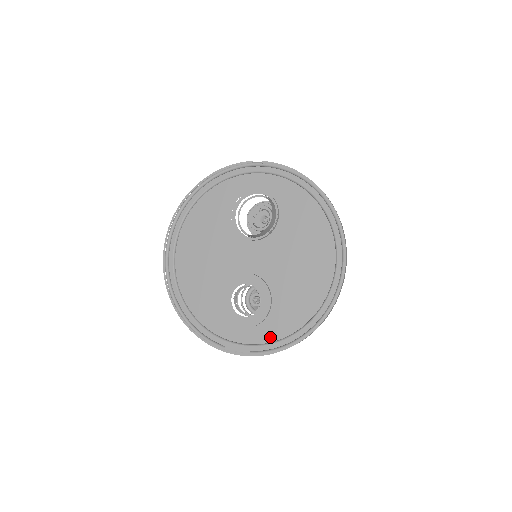
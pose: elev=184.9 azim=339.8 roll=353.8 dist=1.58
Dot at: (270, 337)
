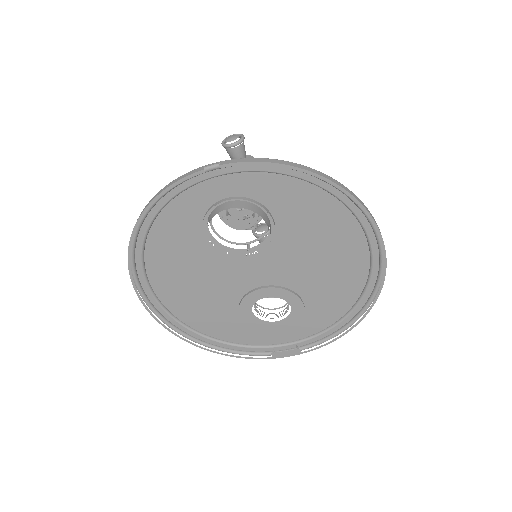
Dot at: (315, 329)
